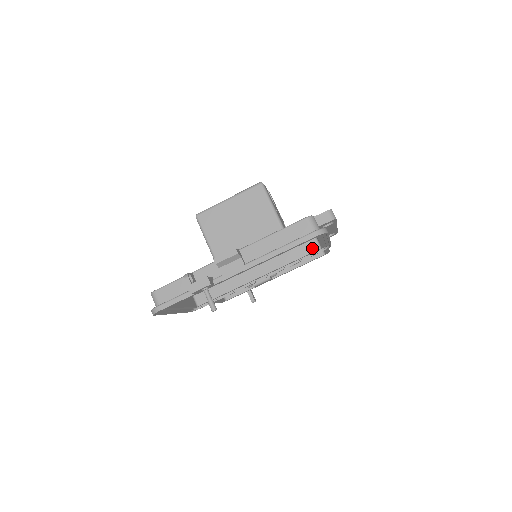
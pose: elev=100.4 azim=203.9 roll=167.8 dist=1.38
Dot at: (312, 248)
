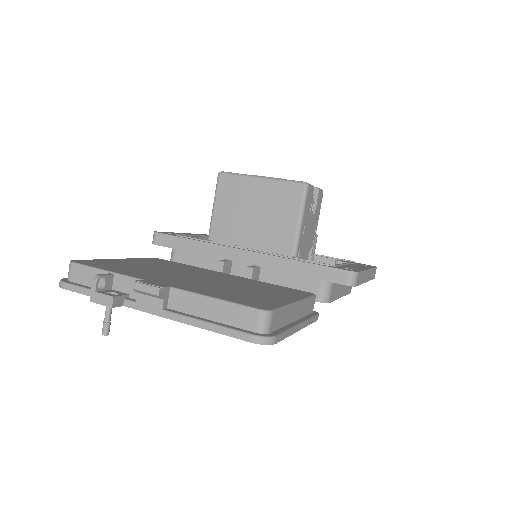
Dot at: occluded
